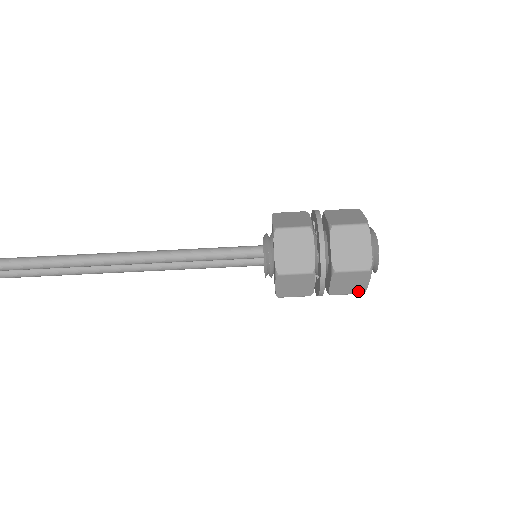
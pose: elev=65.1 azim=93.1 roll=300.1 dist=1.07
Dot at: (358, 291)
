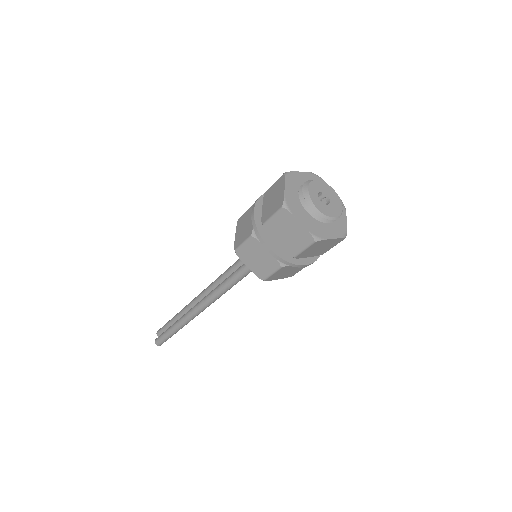
Dot at: occluded
